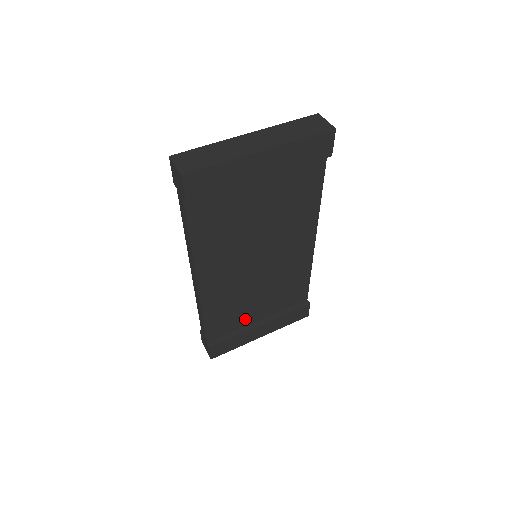
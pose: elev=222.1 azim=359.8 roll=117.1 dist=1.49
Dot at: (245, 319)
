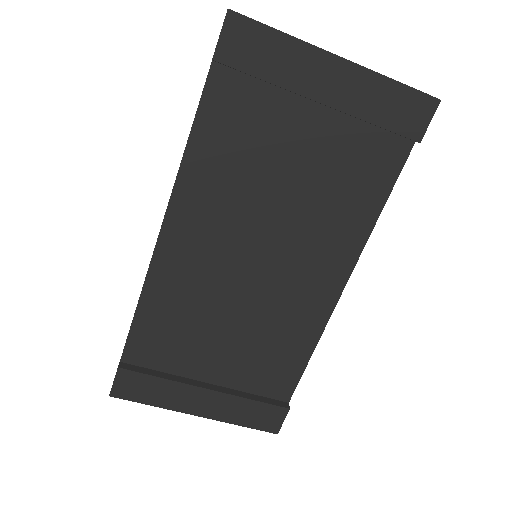
Dot at: (191, 362)
